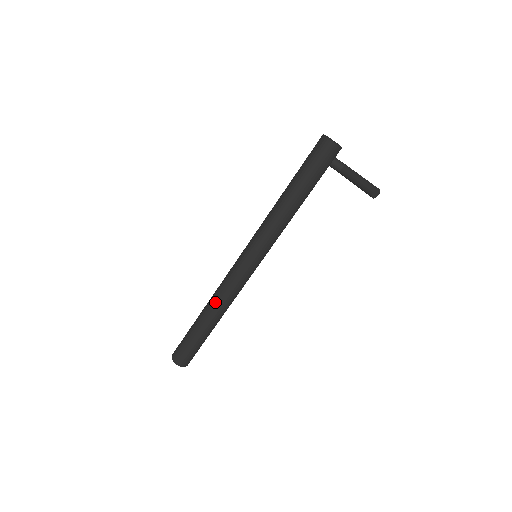
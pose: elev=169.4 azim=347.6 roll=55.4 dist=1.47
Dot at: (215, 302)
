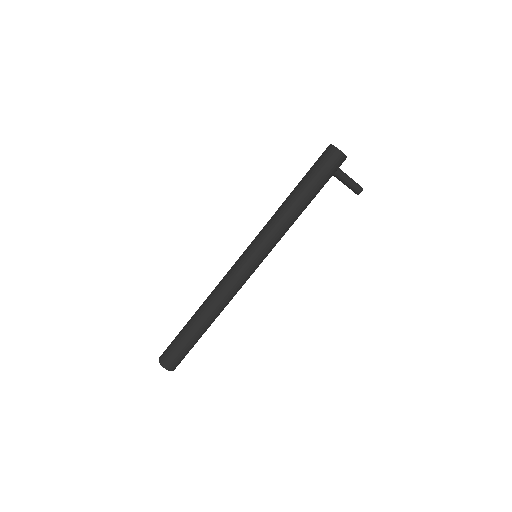
Dot at: (221, 309)
